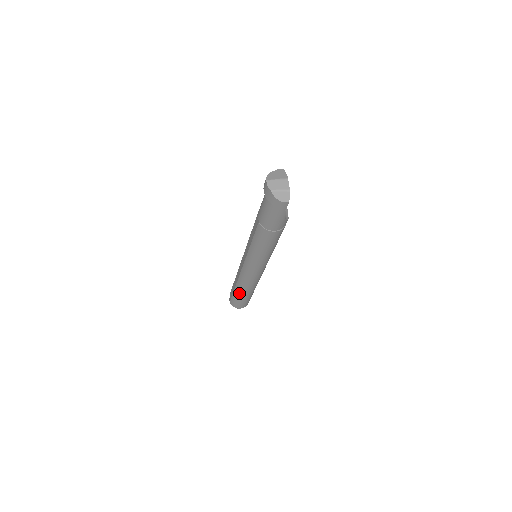
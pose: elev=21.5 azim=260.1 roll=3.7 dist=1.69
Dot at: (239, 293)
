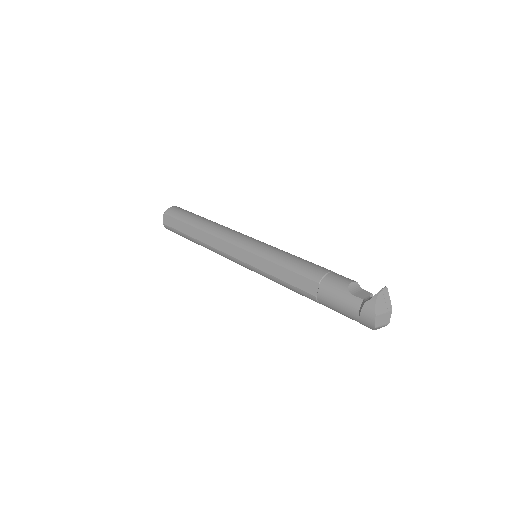
Dot at: (195, 242)
